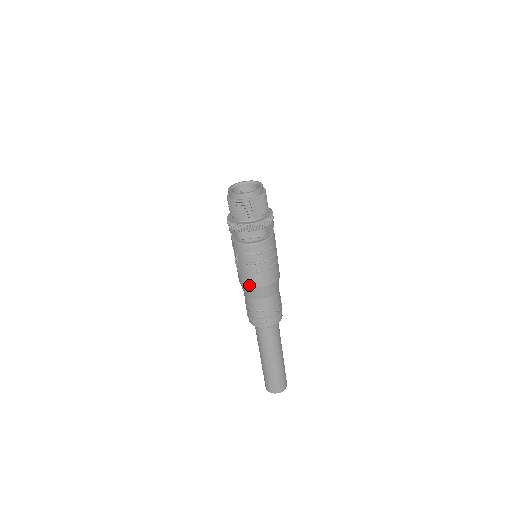
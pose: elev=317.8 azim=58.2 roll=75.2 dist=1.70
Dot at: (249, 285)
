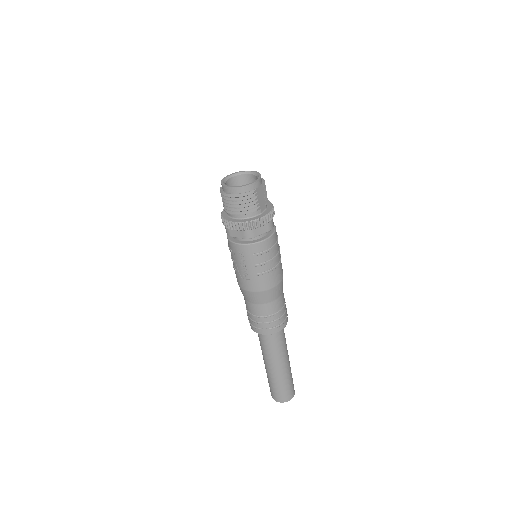
Dot at: (260, 289)
